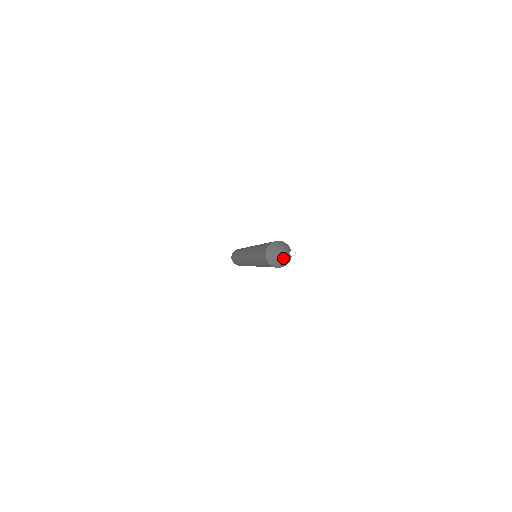
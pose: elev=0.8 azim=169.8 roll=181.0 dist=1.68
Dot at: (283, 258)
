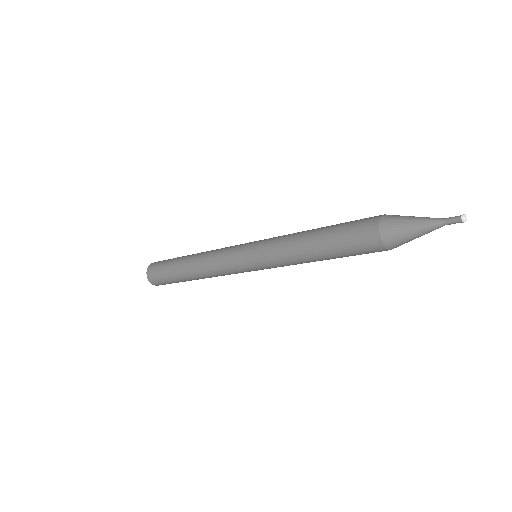
Dot at: occluded
